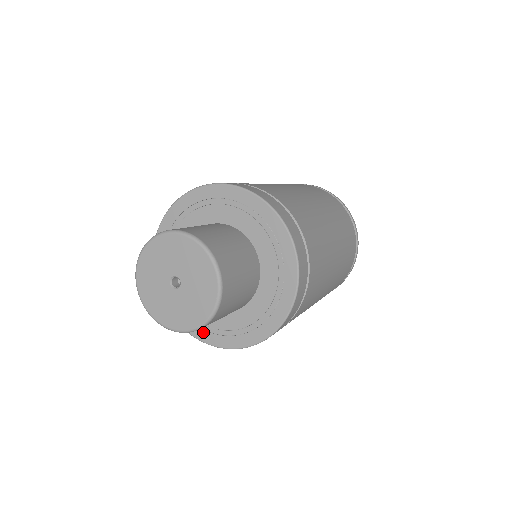
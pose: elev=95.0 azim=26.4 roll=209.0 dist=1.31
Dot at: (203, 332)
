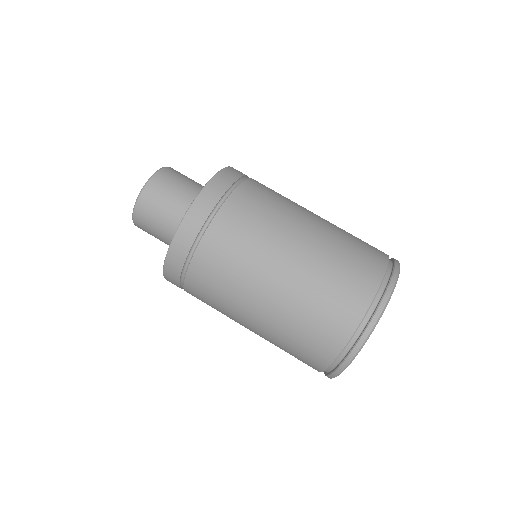
Dot at: occluded
